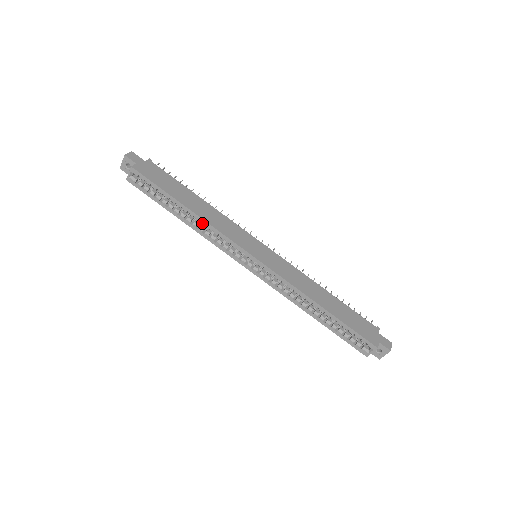
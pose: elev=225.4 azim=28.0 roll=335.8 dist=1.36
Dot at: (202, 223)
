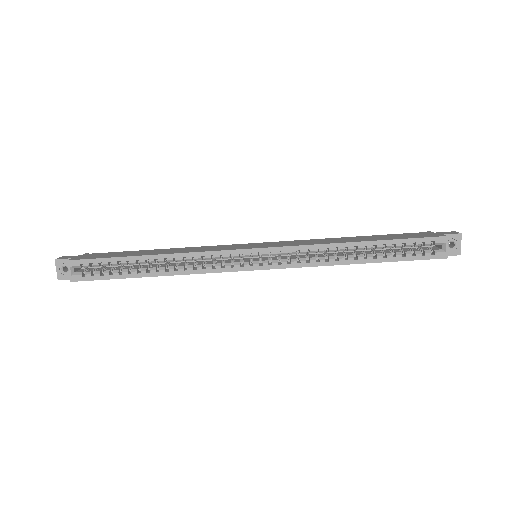
Dot at: (177, 259)
